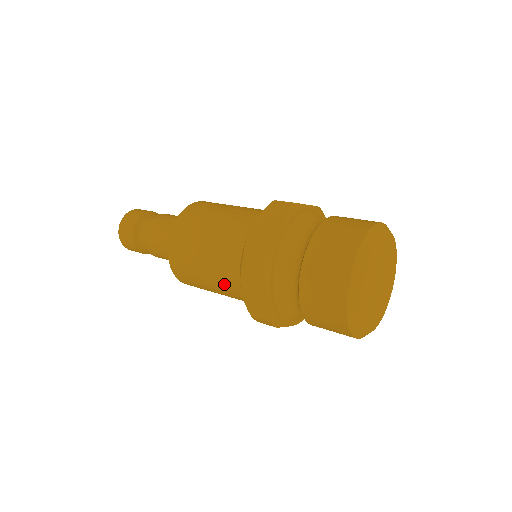
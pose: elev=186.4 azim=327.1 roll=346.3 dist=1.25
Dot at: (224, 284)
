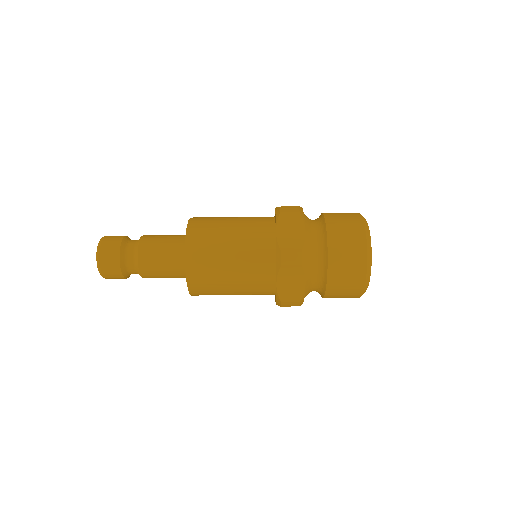
Dot at: (249, 241)
